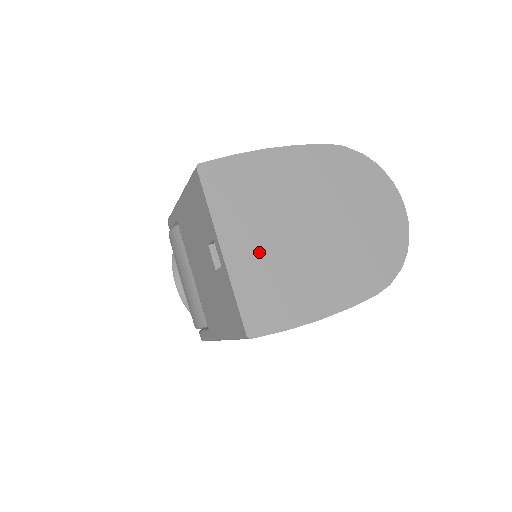
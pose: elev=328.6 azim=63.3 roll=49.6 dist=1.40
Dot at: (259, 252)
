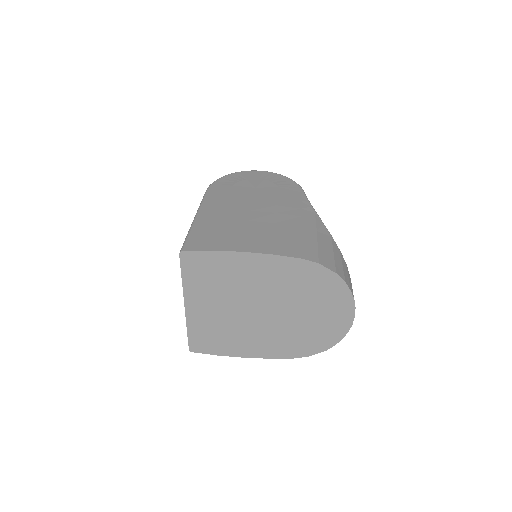
Dot at: (212, 313)
